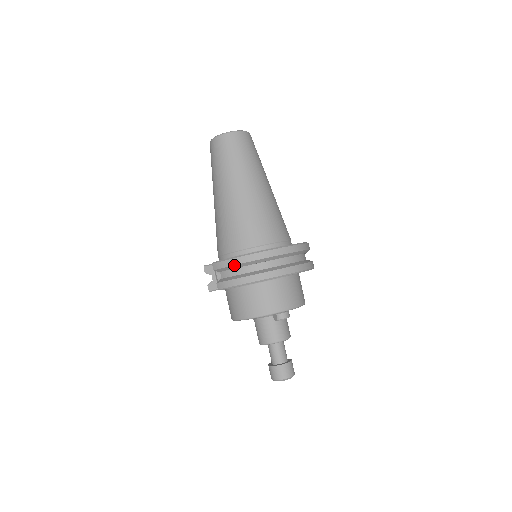
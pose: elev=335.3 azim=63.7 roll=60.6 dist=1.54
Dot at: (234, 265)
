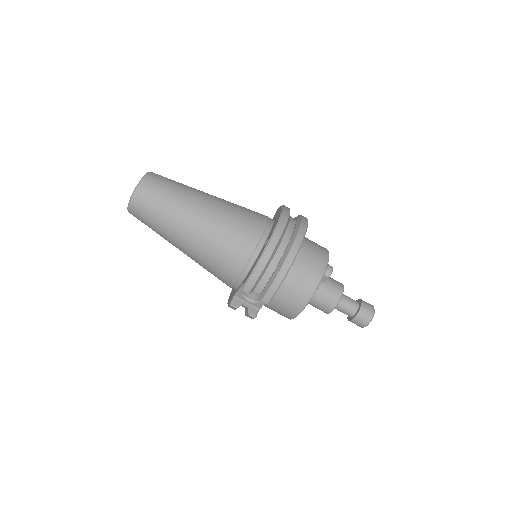
Dot at: (263, 270)
